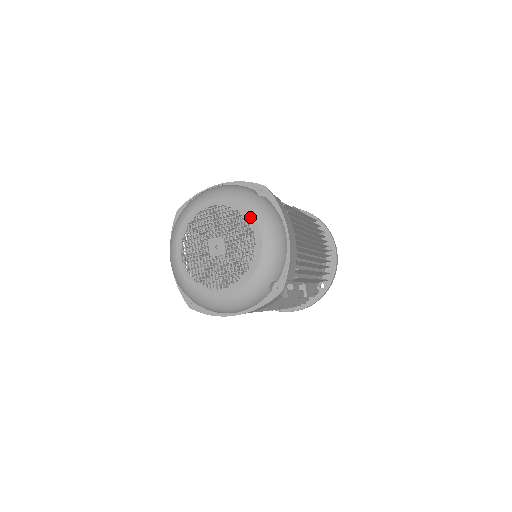
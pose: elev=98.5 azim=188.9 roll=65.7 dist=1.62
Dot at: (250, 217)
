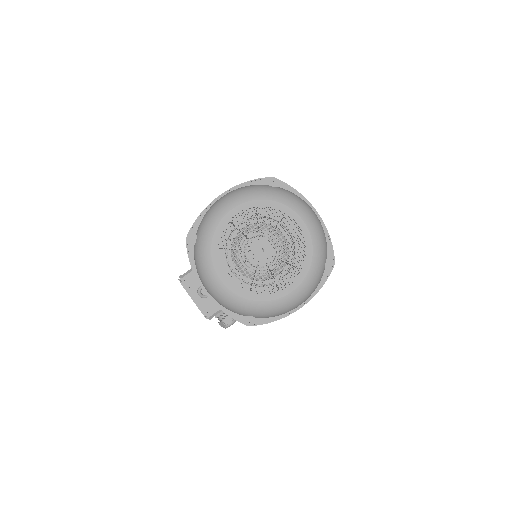
Dot at: (284, 208)
